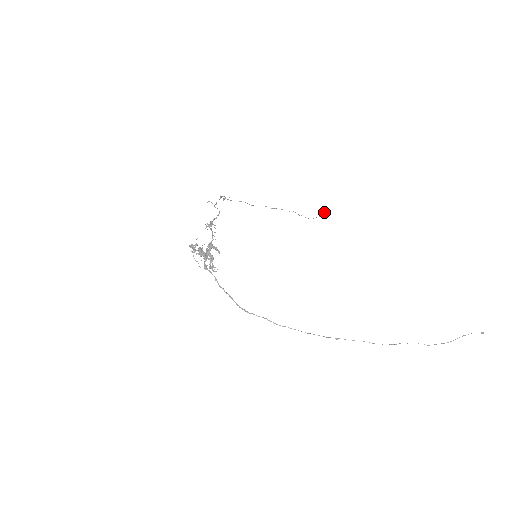
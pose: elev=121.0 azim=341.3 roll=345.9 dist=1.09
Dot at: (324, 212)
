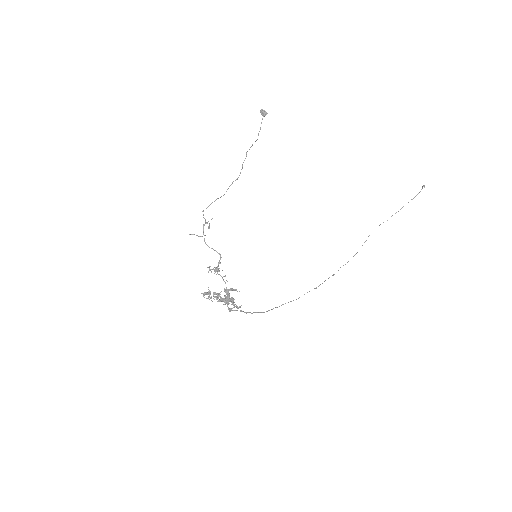
Dot at: (265, 111)
